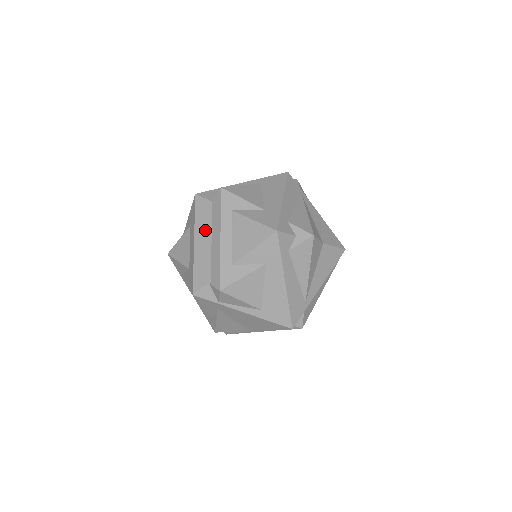
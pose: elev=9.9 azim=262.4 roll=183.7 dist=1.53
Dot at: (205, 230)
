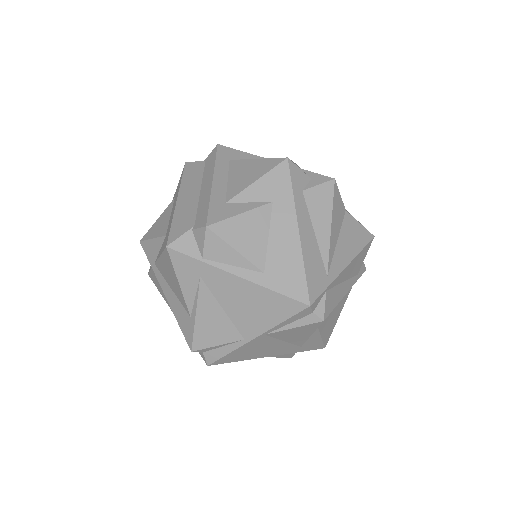
Dot at: (193, 185)
